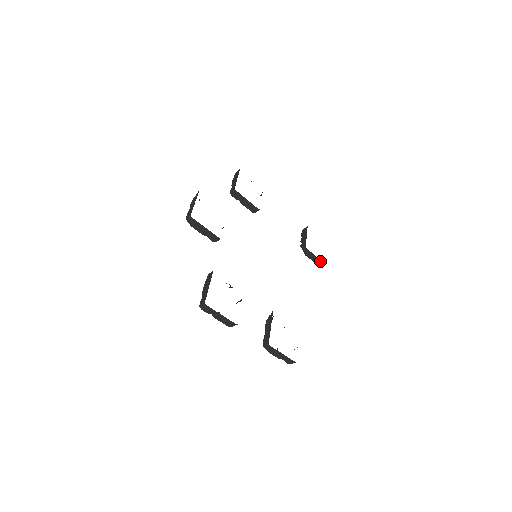
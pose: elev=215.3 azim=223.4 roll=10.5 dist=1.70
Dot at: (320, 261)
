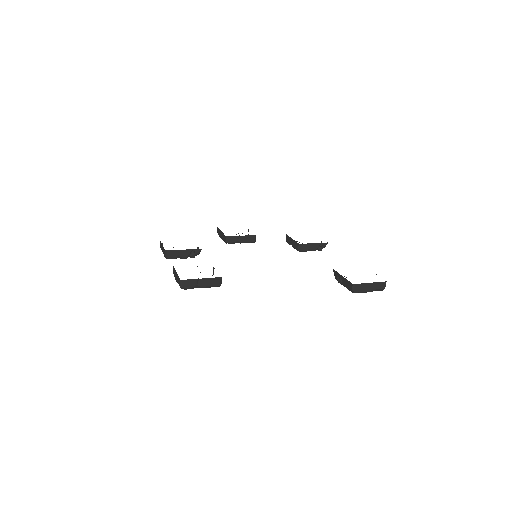
Dot at: (348, 282)
